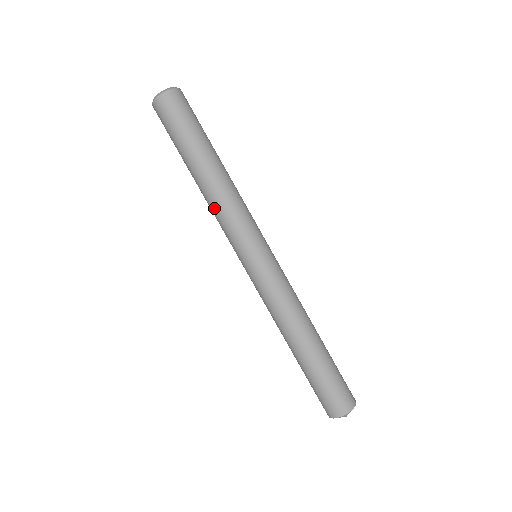
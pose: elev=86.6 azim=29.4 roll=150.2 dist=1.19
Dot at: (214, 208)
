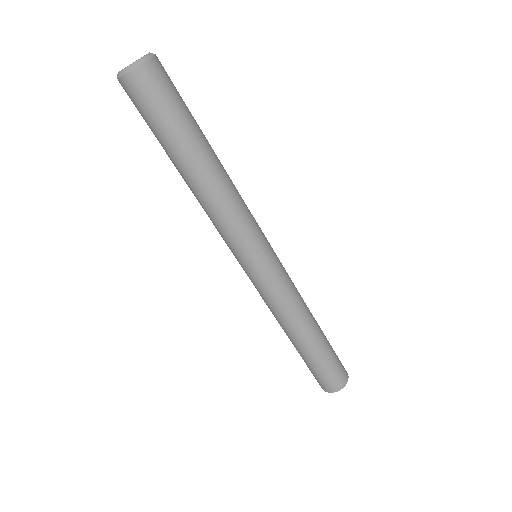
Dot at: (207, 213)
